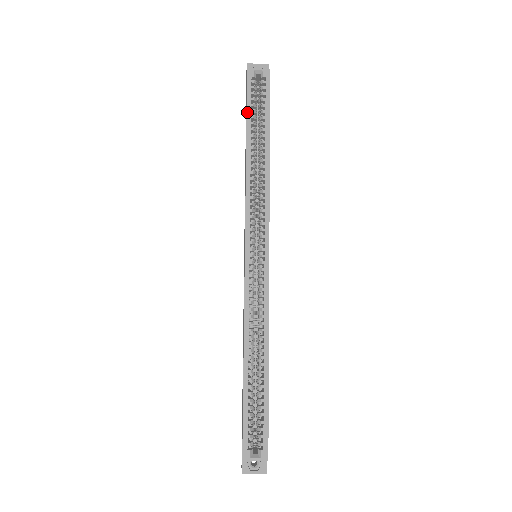
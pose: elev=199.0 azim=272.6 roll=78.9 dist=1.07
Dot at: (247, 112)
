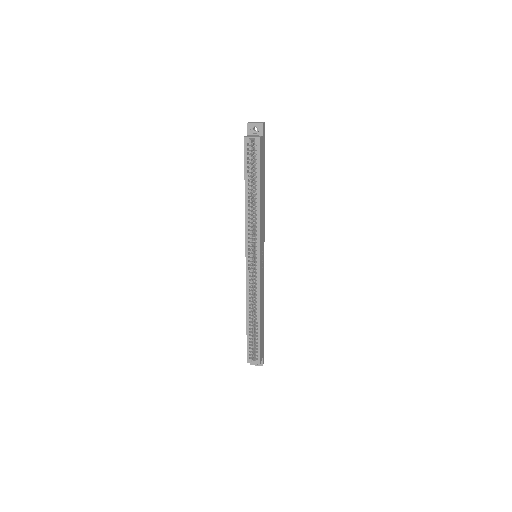
Dot at: (245, 170)
